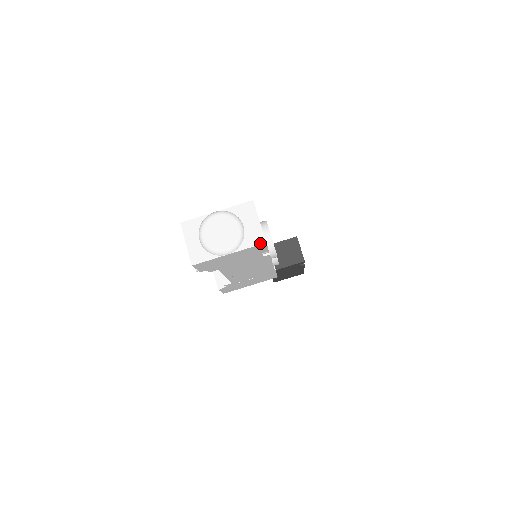
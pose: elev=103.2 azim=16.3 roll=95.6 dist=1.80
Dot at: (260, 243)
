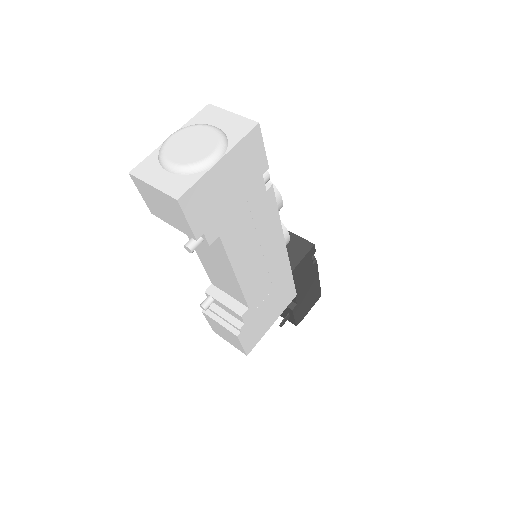
Dot at: (252, 127)
